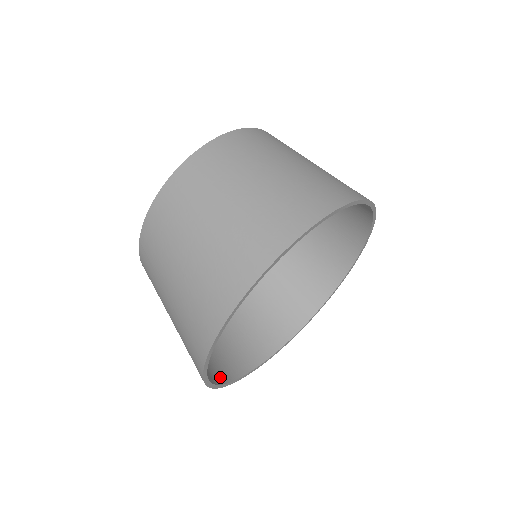
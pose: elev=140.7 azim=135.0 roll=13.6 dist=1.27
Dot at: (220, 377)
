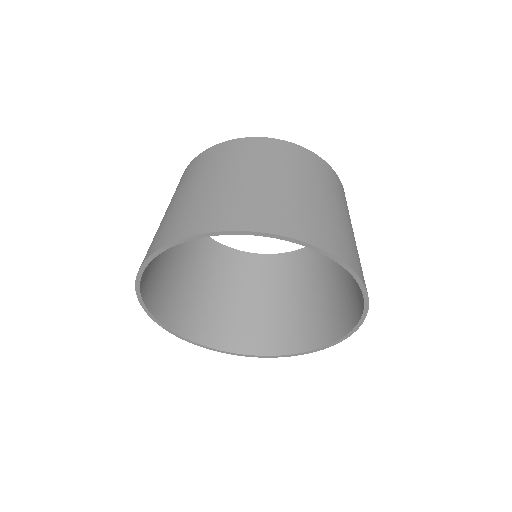
Dot at: (179, 327)
